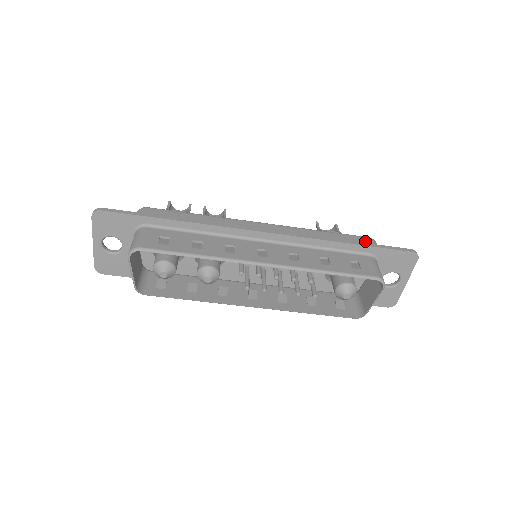
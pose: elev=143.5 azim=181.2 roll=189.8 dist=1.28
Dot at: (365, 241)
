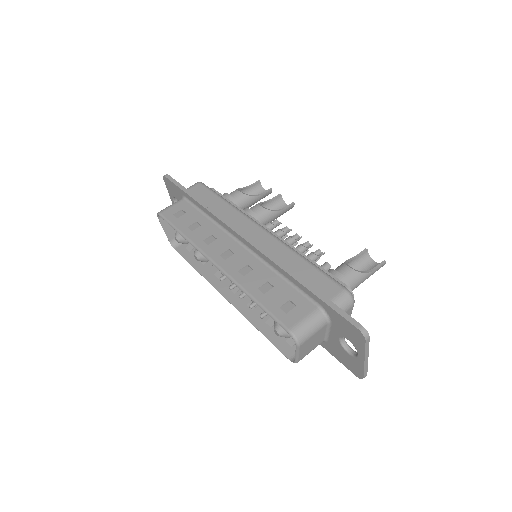
Dot at: (331, 290)
